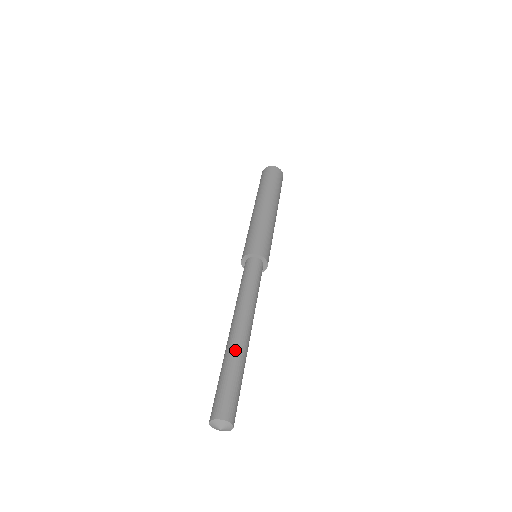
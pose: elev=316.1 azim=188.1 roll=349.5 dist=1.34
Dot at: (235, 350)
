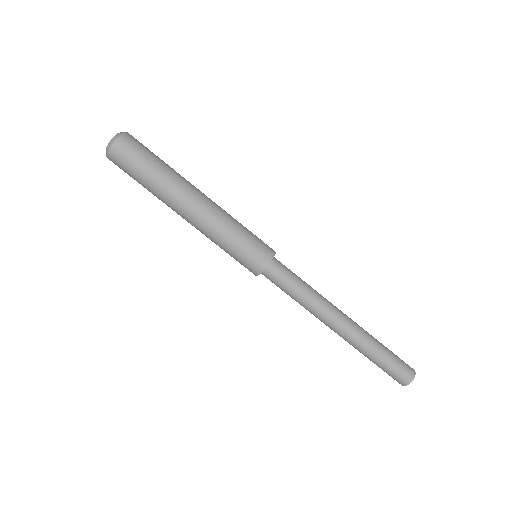
Dot at: (366, 338)
